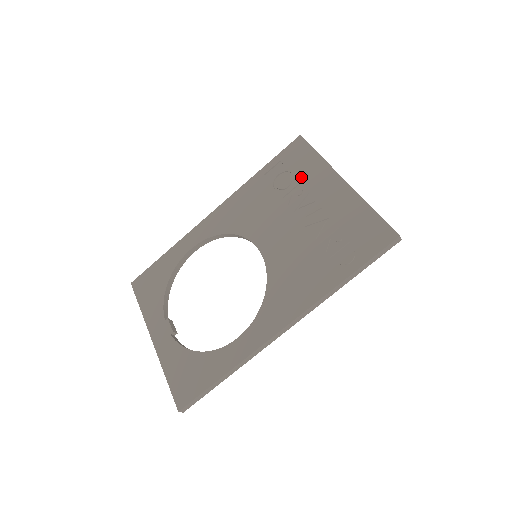
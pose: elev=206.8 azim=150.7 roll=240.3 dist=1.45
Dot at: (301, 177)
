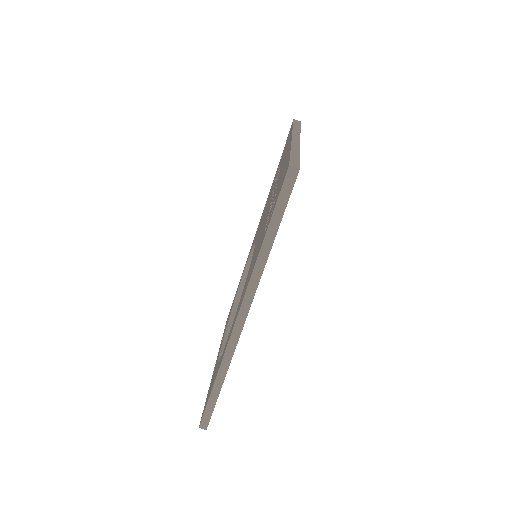
Dot at: (282, 159)
